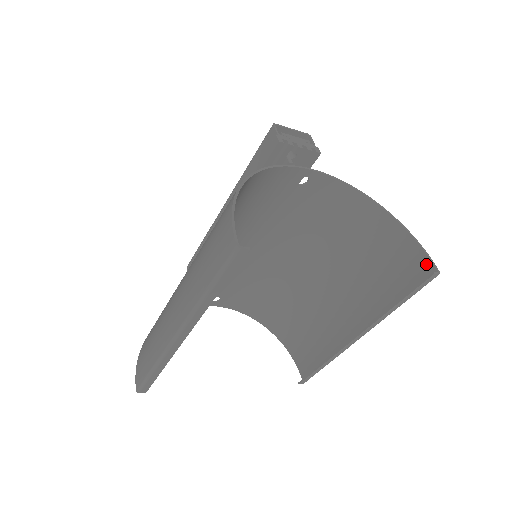
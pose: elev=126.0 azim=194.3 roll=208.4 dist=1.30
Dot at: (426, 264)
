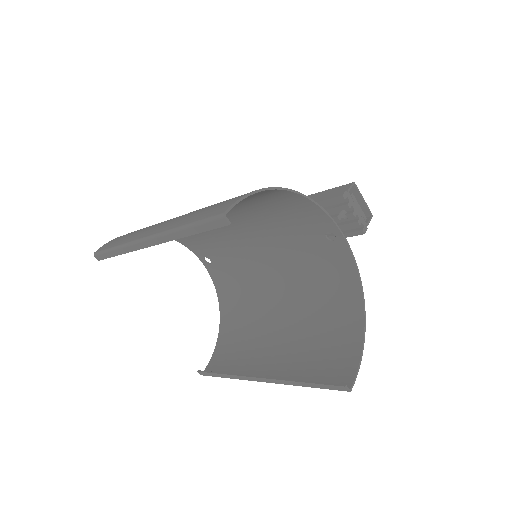
Dot at: (350, 377)
